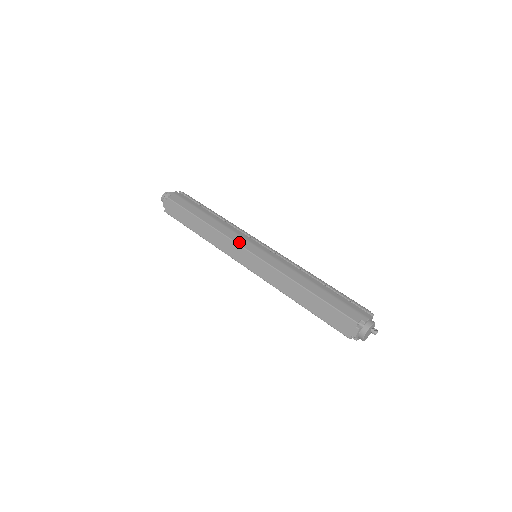
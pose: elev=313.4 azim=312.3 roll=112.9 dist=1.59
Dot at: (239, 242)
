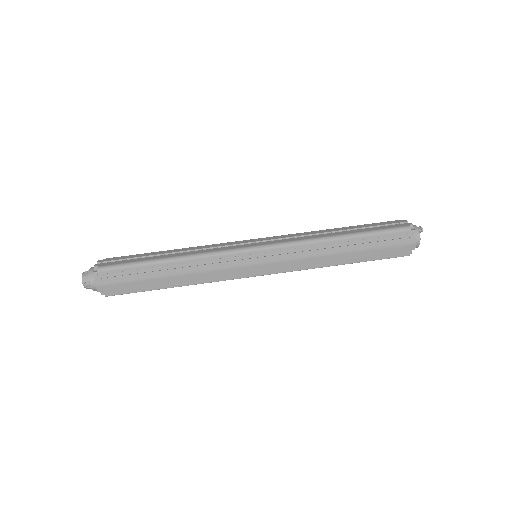
Dot at: (238, 277)
